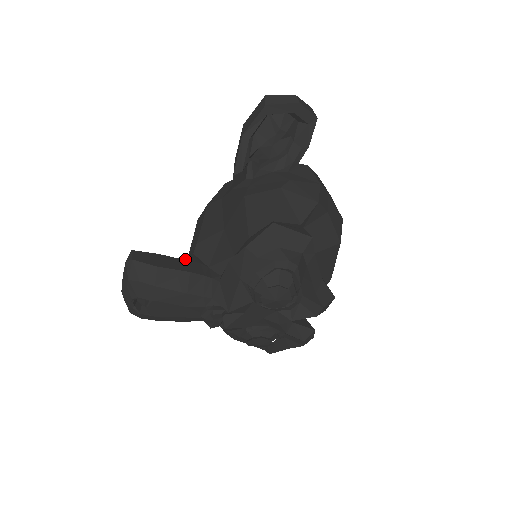
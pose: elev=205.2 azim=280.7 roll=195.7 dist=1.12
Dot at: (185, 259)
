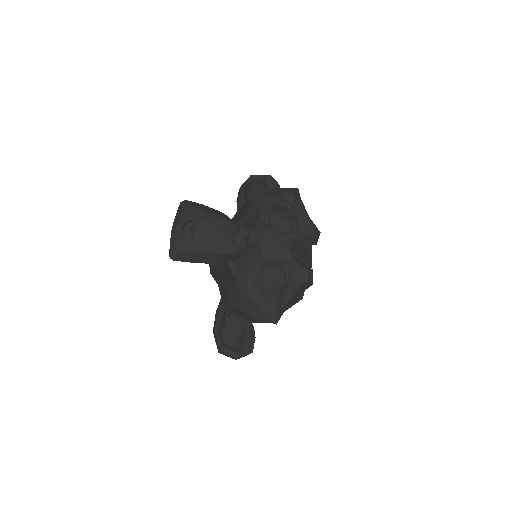
Dot at: occluded
